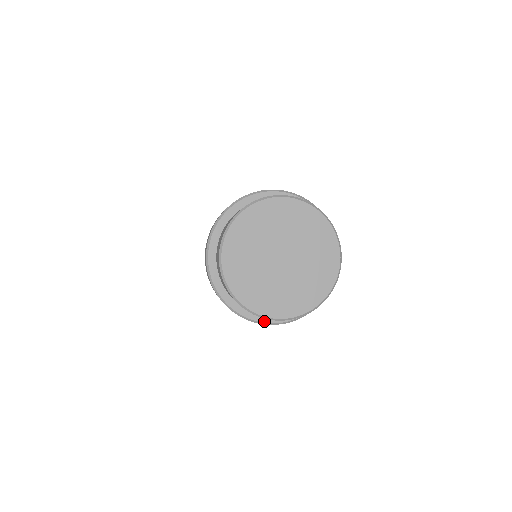
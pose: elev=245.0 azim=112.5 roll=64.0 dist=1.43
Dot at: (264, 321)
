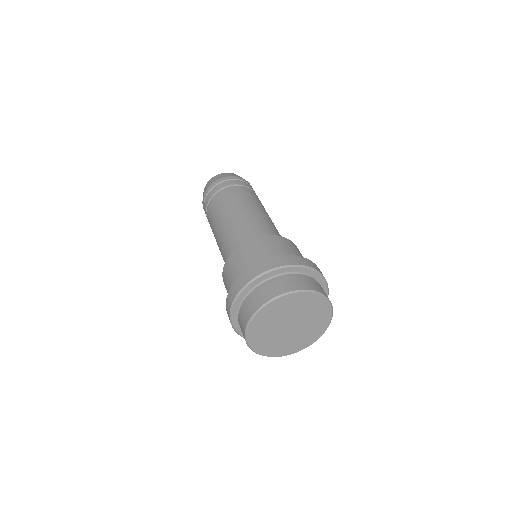
Dot at: occluded
